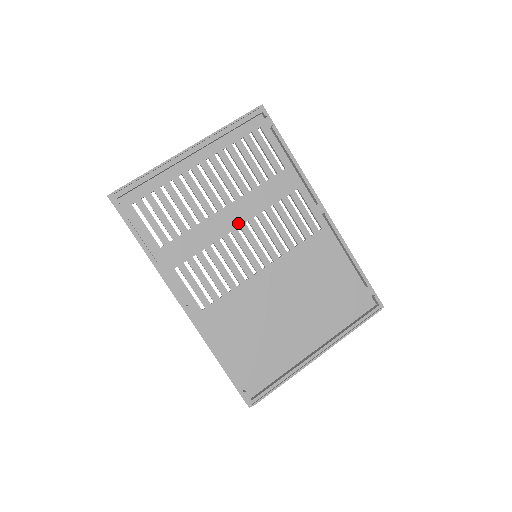
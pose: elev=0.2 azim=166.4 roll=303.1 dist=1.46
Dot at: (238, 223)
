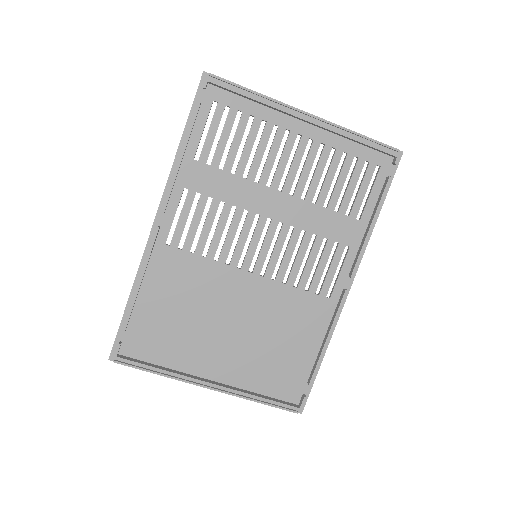
Dot at: (274, 215)
